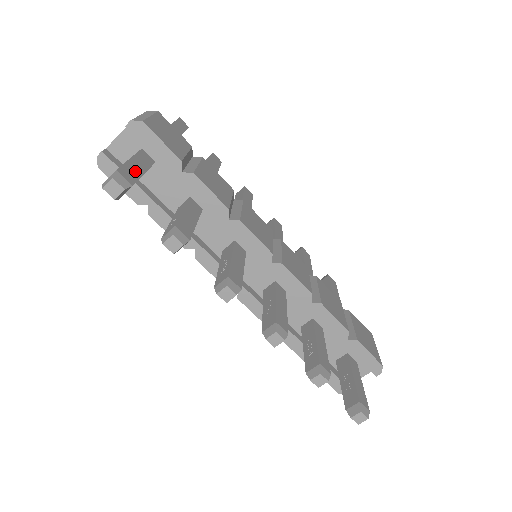
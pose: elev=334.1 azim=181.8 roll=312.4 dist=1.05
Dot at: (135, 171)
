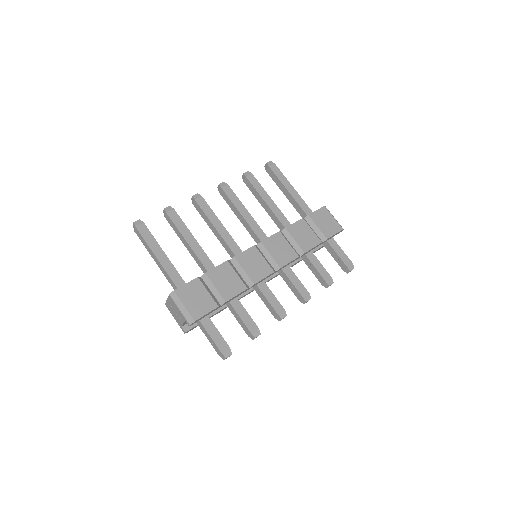
Dot at: (218, 338)
